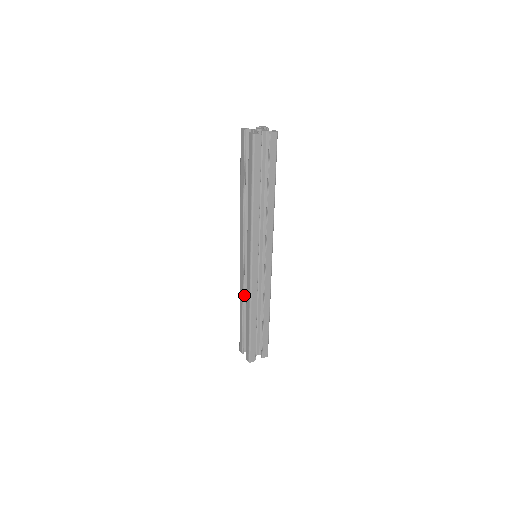
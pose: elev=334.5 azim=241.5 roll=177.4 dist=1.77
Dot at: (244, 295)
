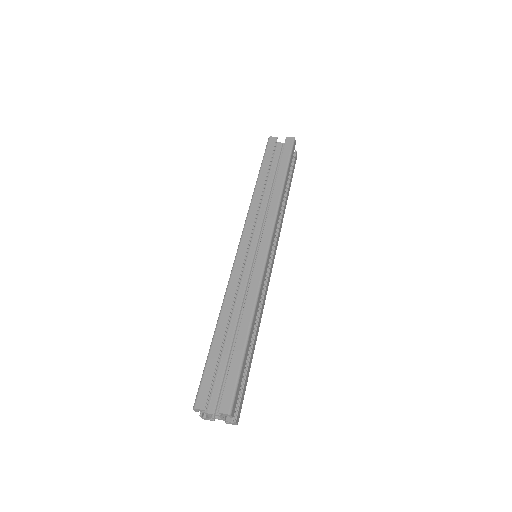
Dot at: occluded
